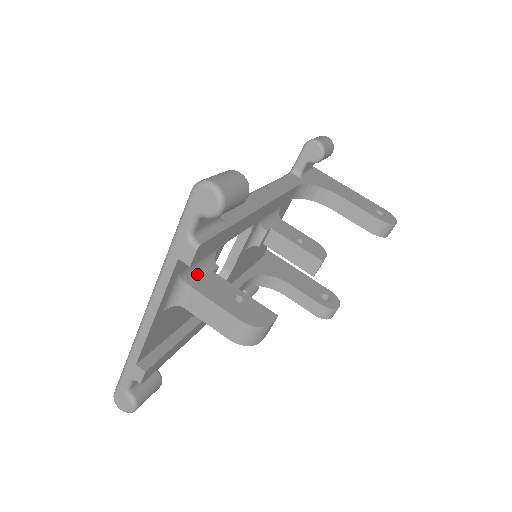
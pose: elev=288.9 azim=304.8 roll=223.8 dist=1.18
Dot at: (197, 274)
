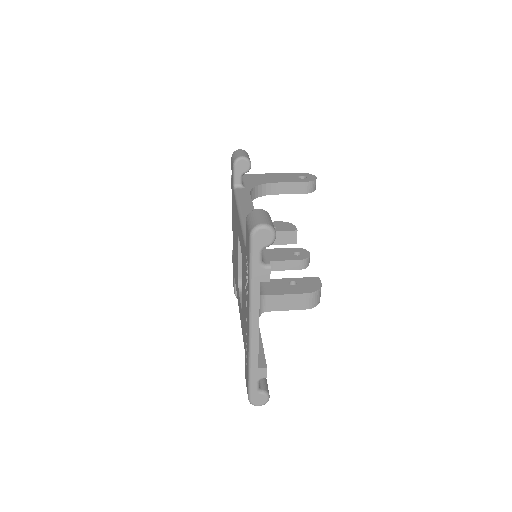
Dot at: (260, 287)
